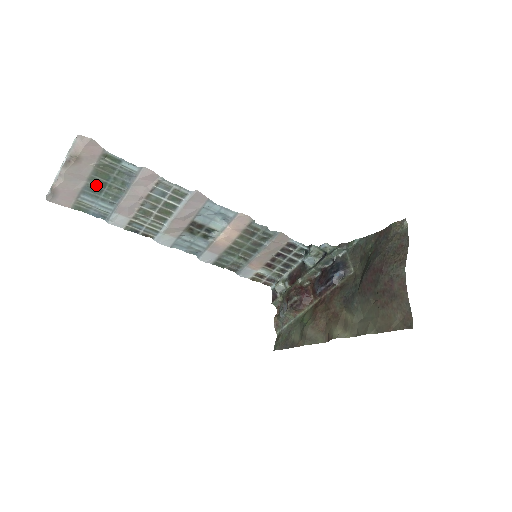
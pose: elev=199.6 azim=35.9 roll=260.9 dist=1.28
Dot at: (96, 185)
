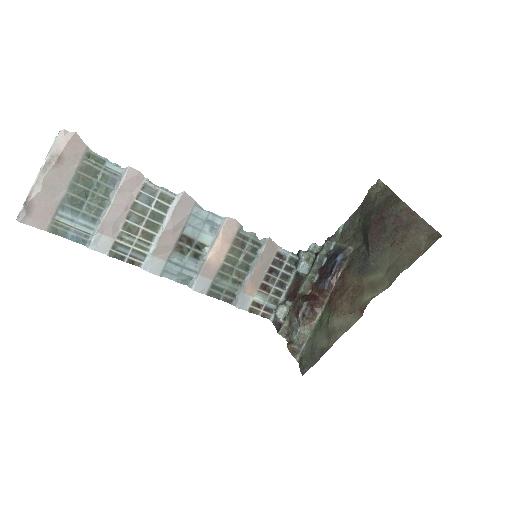
Dot at: (77, 195)
